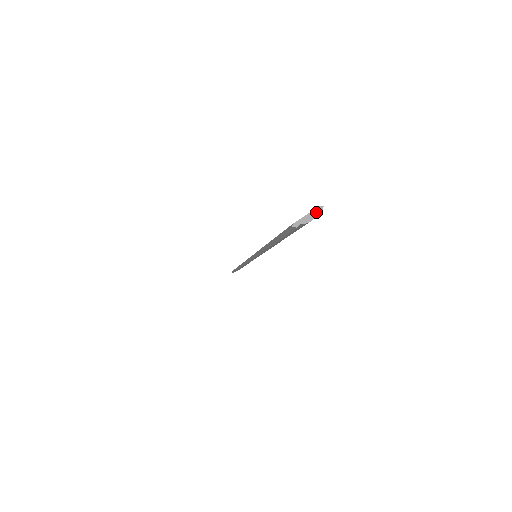
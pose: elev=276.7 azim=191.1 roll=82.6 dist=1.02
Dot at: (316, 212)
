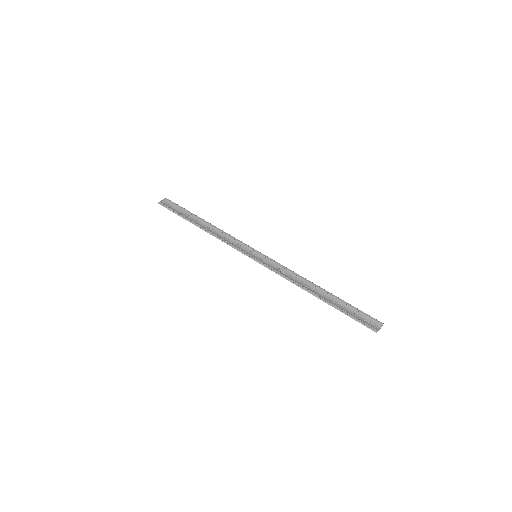
Dot at: occluded
